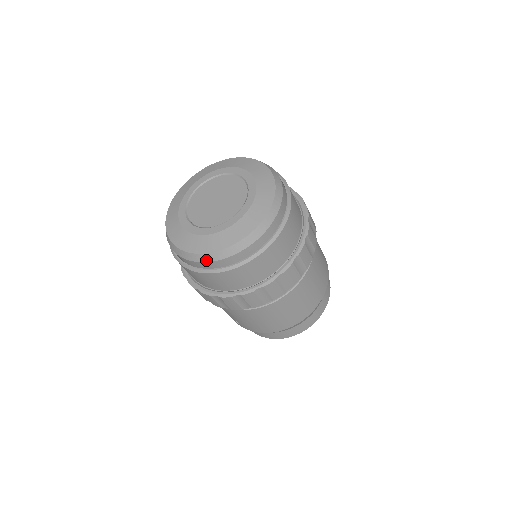
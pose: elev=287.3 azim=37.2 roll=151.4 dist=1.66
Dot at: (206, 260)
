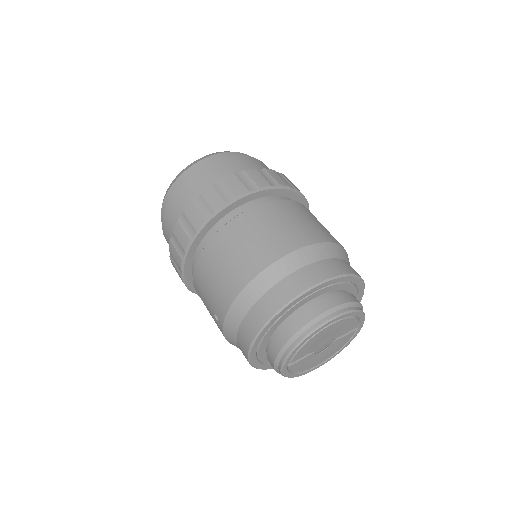
Dot at: (166, 195)
